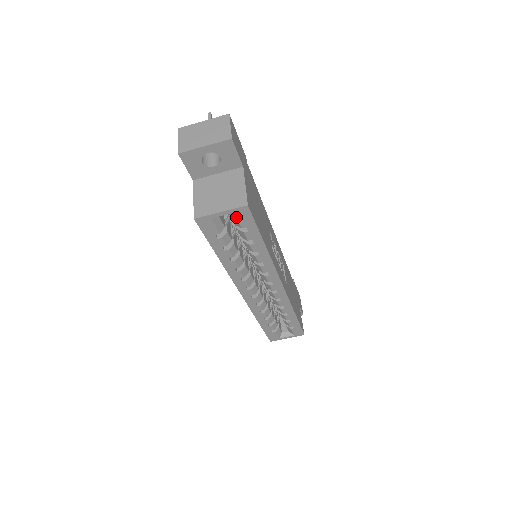
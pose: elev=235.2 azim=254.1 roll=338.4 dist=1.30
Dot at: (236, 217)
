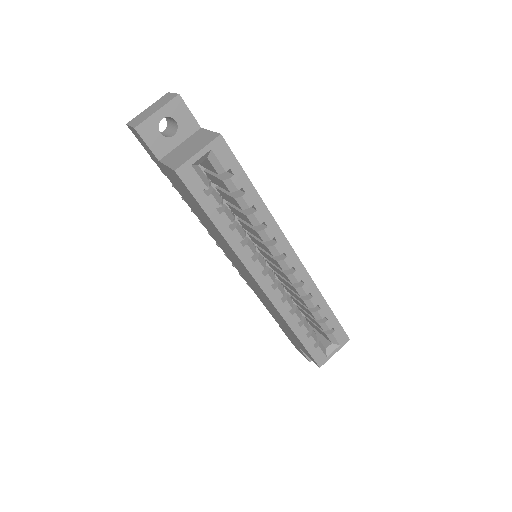
Dot at: (215, 156)
